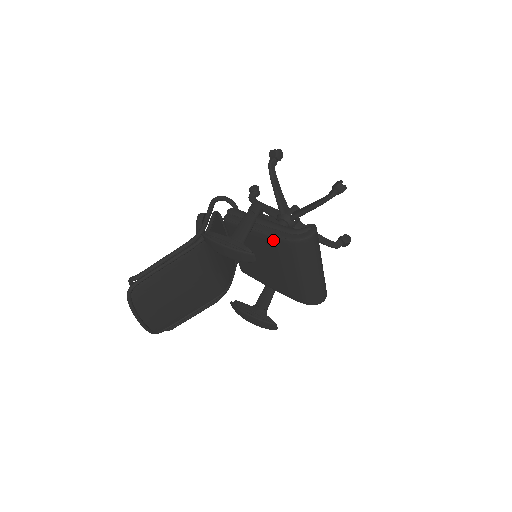
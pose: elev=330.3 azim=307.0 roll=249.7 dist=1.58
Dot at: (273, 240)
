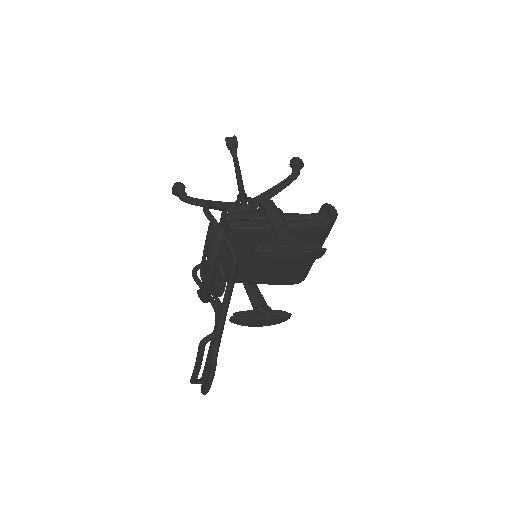
Dot at: (304, 231)
